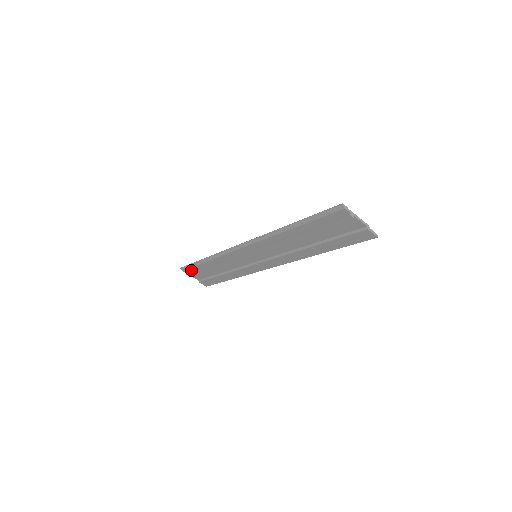
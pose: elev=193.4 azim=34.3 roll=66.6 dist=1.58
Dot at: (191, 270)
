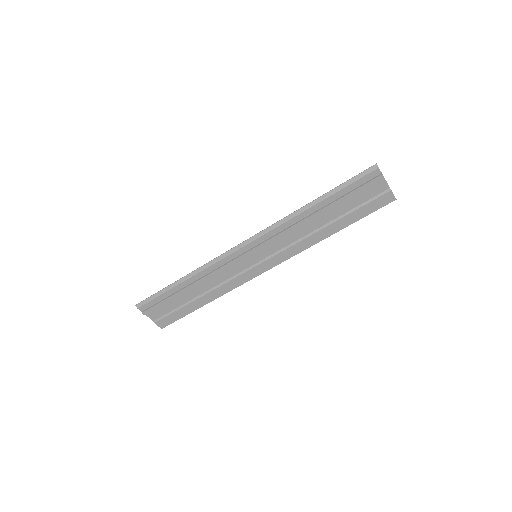
Dot at: (152, 303)
